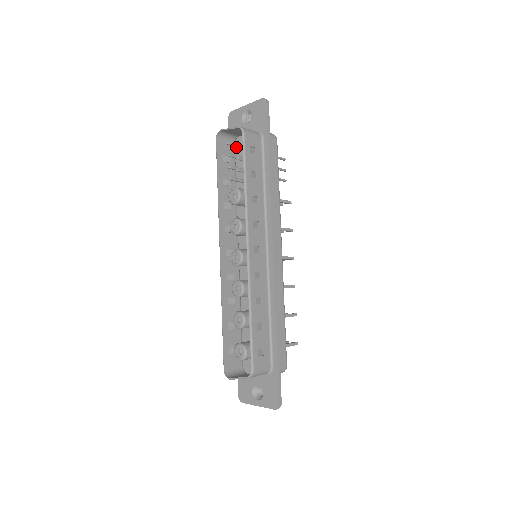
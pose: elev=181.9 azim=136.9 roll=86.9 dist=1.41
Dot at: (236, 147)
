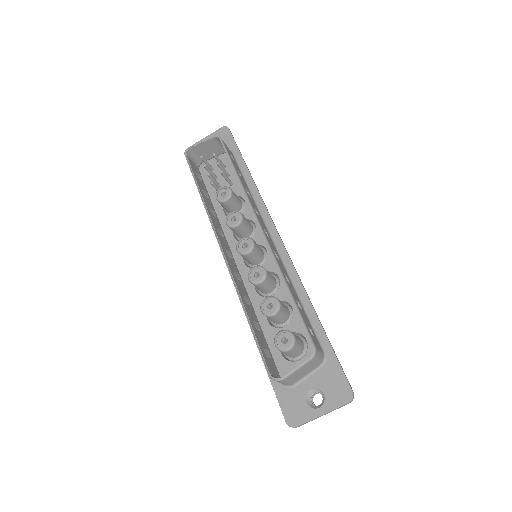
Dot at: (201, 173)
